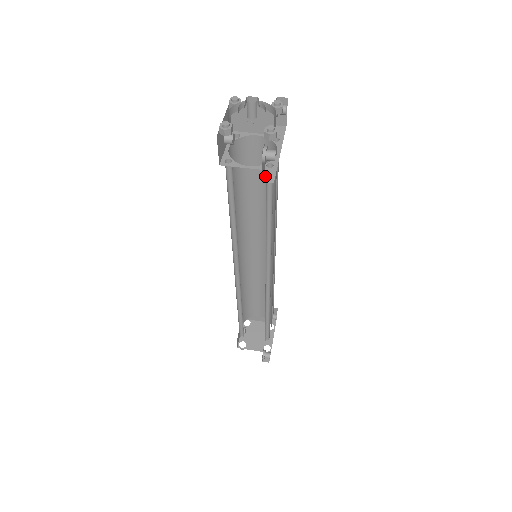
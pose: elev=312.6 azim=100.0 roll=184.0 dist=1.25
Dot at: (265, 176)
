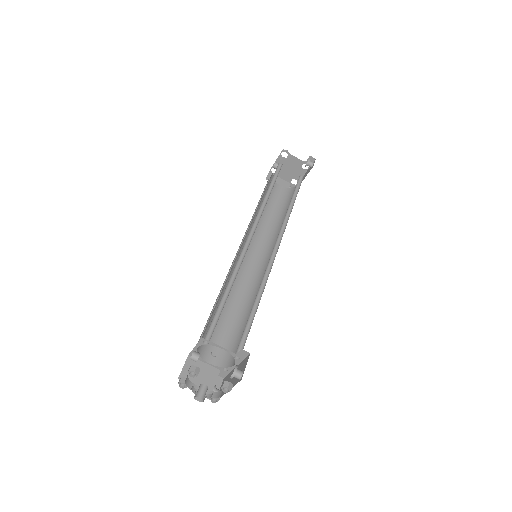
Dot at: (219, 373)
